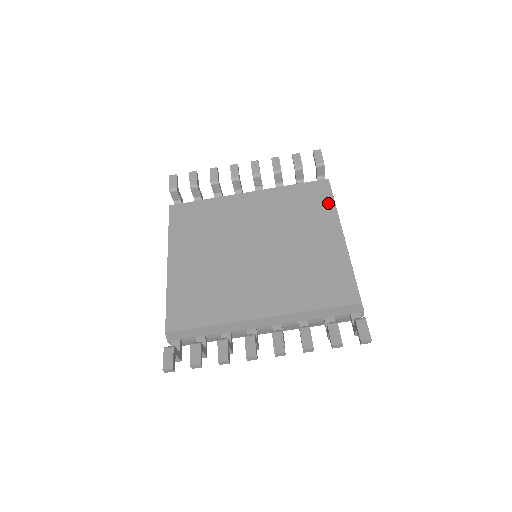
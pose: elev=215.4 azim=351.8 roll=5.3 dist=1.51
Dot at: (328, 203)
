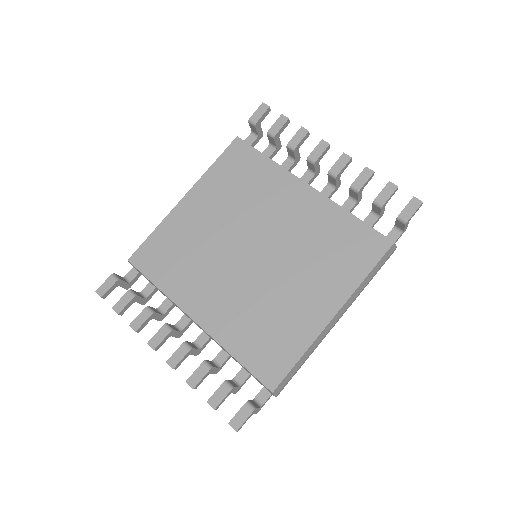
Dot at: (361, 270)
